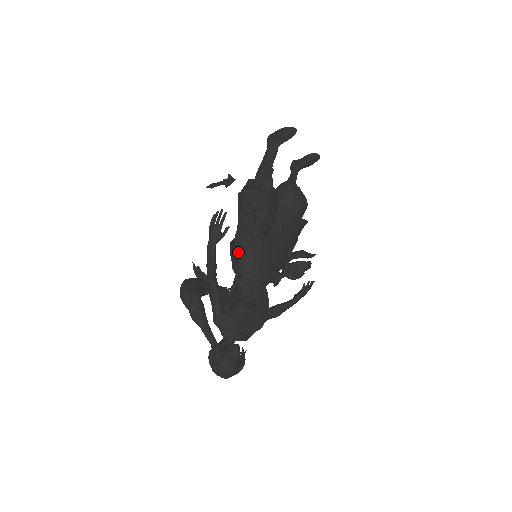
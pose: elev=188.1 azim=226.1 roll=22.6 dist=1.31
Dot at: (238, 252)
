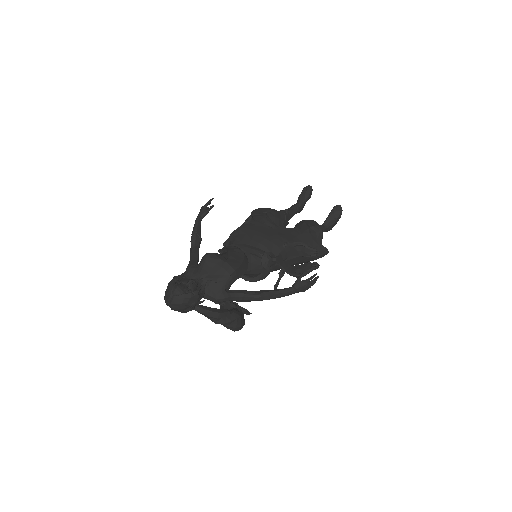
Dot at: occluded
